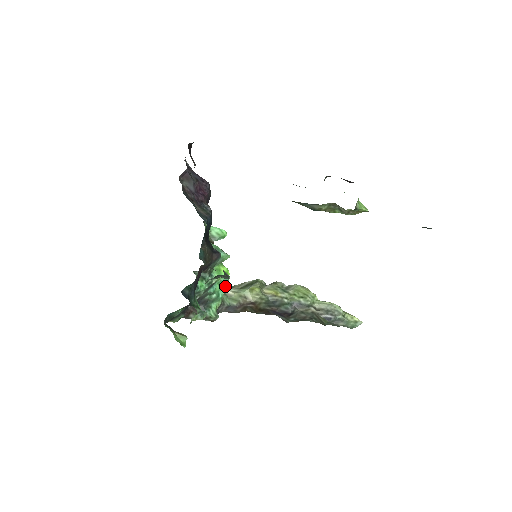
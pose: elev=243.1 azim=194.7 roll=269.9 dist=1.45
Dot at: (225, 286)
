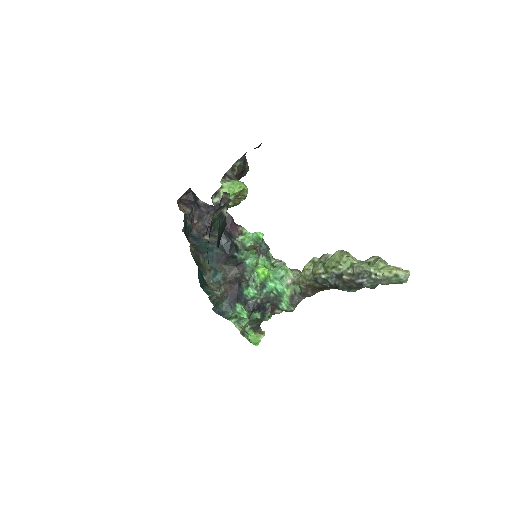
Dot at: (292, 276)
